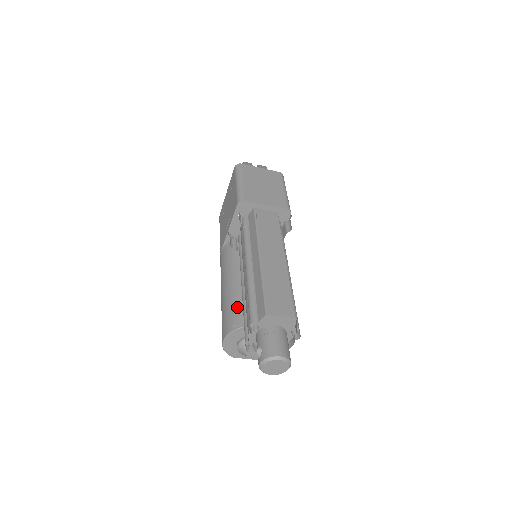
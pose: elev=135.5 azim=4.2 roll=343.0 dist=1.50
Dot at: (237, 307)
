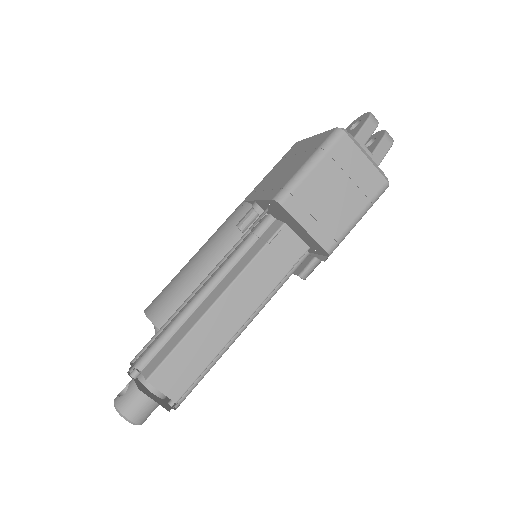
Dot at: (176, 301)
